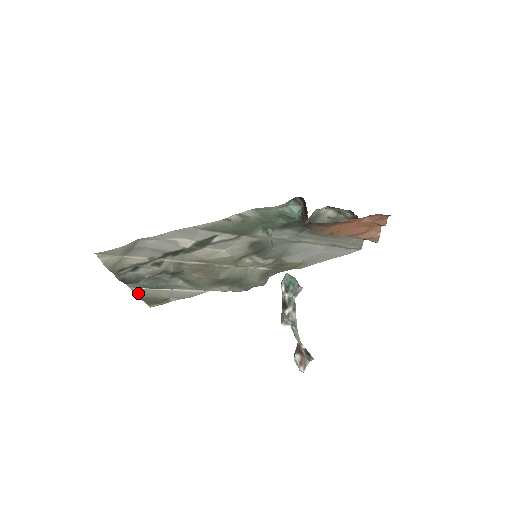
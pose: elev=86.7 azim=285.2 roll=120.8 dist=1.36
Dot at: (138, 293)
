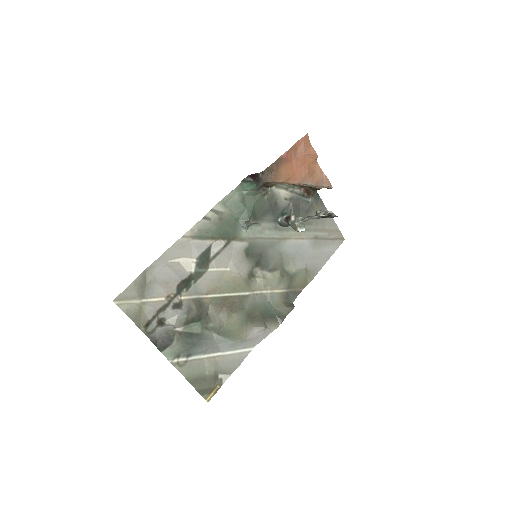
Dot at: (181, 369)
